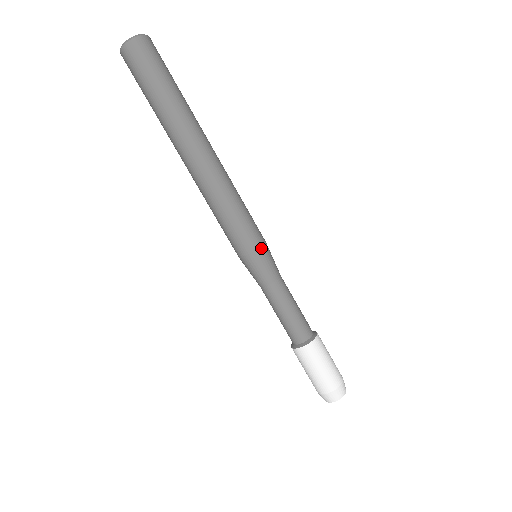
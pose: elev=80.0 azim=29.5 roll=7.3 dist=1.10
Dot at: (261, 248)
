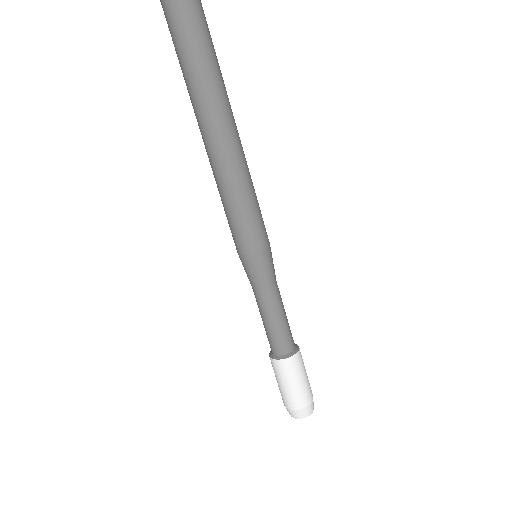
Dot at: (254, 254)
